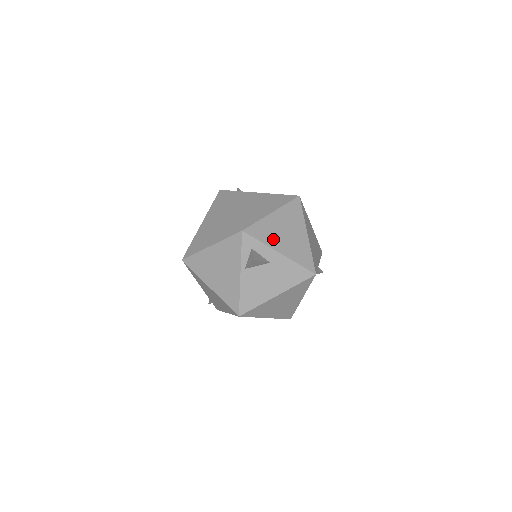
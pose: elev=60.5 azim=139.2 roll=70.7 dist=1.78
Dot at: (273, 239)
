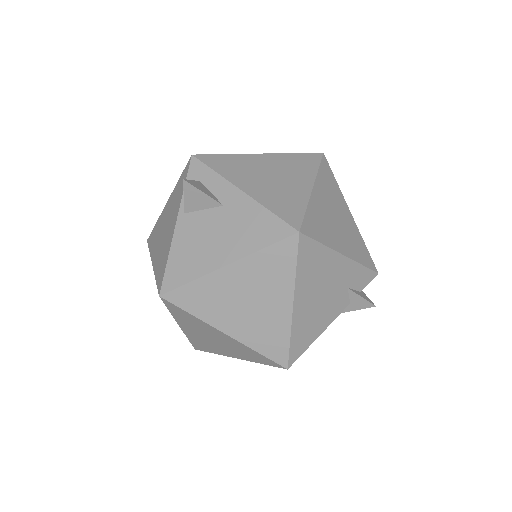
Dot at: (240, 175)
